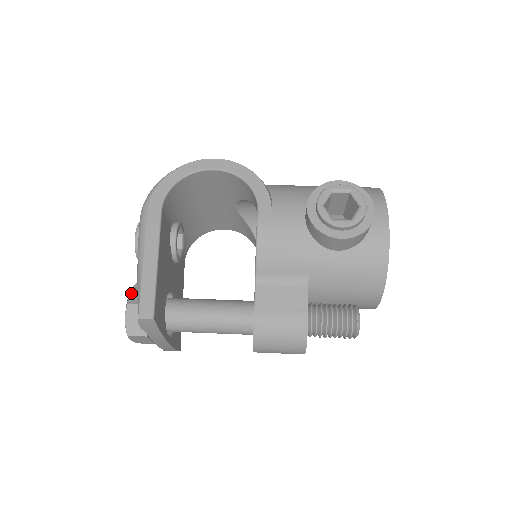
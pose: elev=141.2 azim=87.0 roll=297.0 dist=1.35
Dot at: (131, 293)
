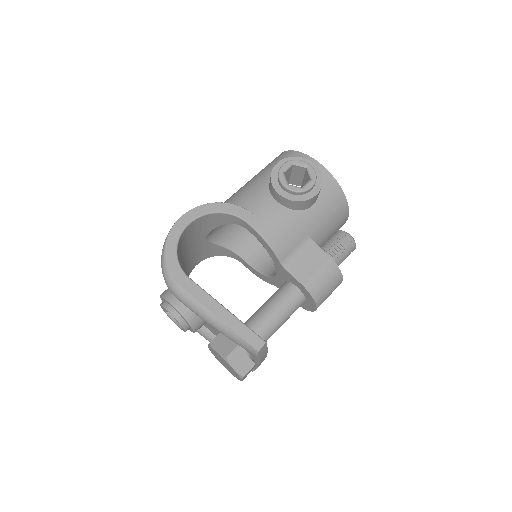
Dot at: (217, 351)
